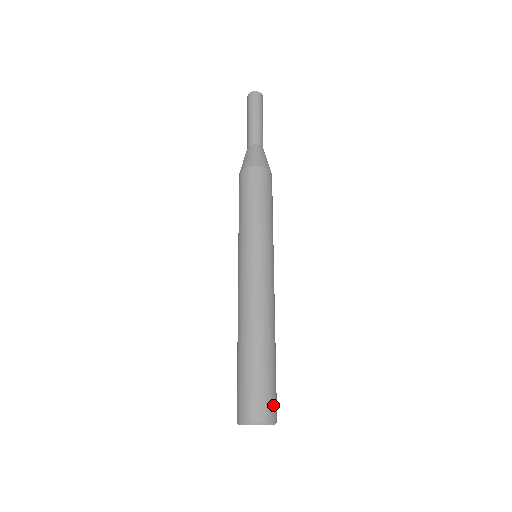
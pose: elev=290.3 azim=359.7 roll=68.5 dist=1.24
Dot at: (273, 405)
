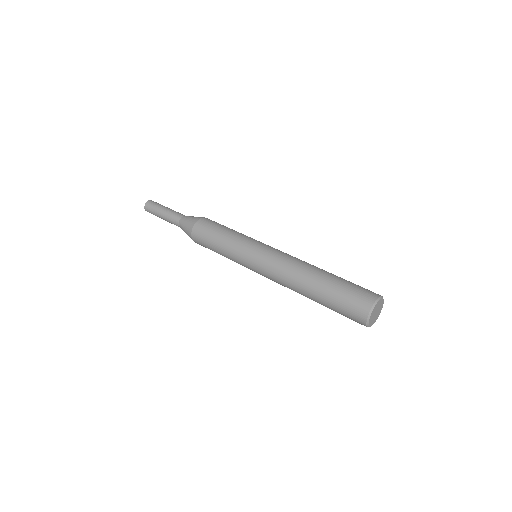
Dot at: occluded
